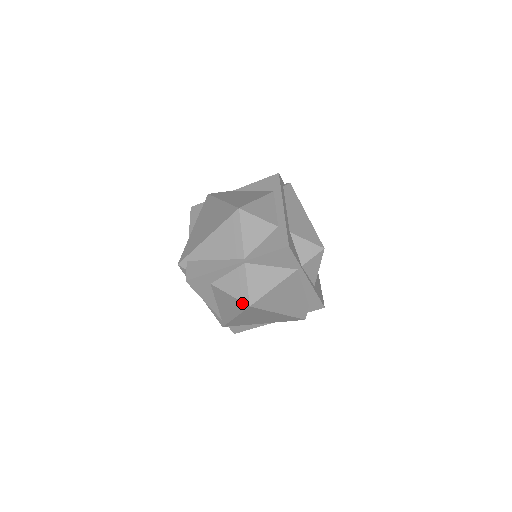
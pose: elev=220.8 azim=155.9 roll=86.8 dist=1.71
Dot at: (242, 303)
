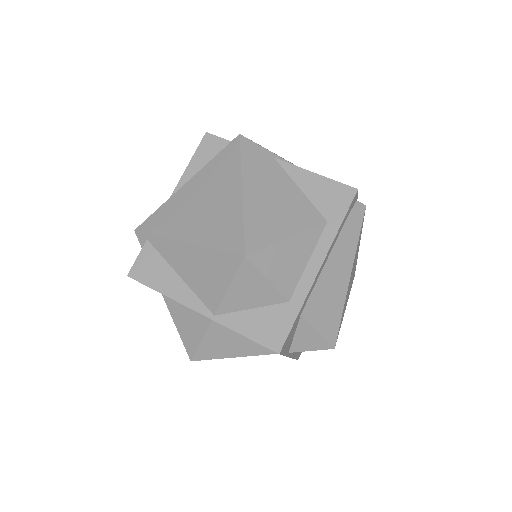
Dot at: (185, 348)
